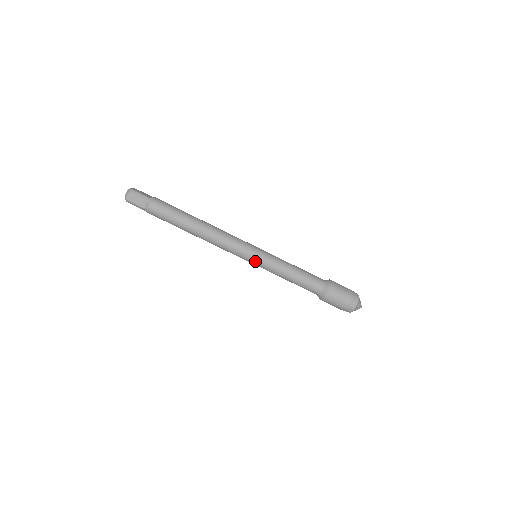
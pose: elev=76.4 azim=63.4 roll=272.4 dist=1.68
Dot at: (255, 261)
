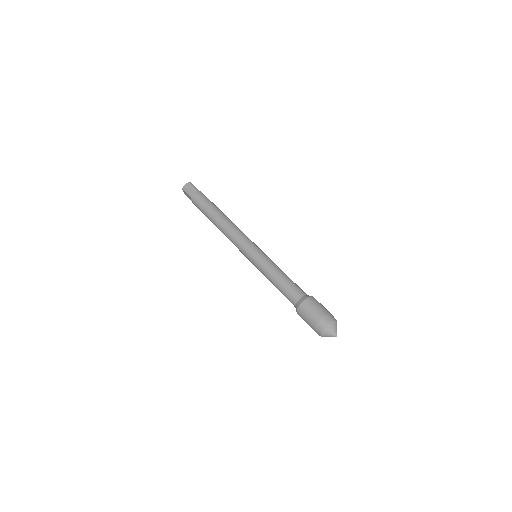
Dot at: (253, 254)
